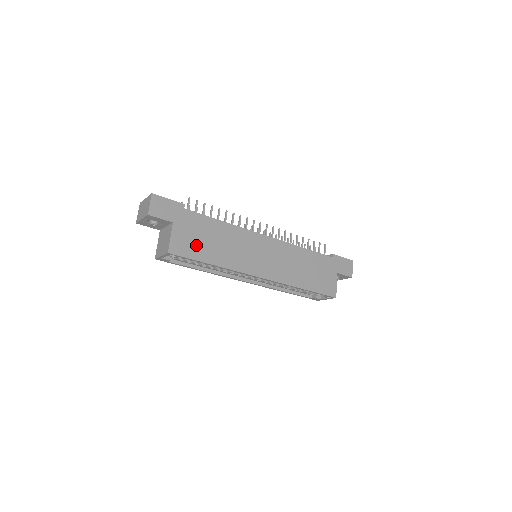
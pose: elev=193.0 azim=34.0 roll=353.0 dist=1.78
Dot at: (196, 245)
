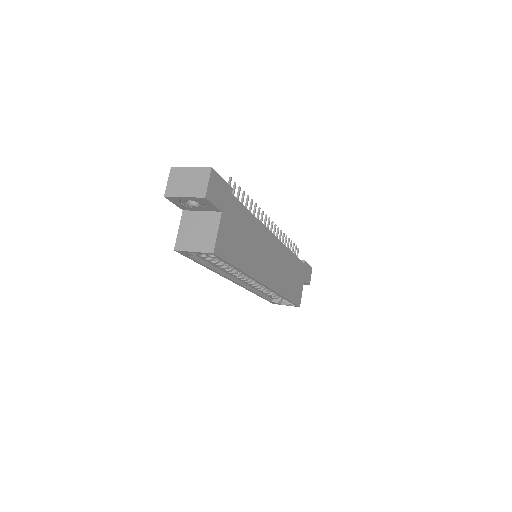
Dot at: (234, 244)
